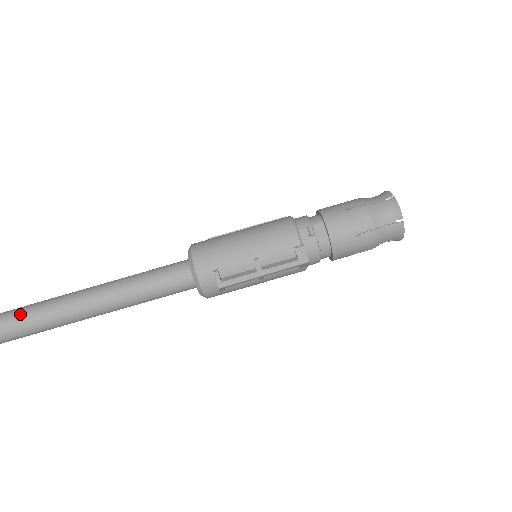
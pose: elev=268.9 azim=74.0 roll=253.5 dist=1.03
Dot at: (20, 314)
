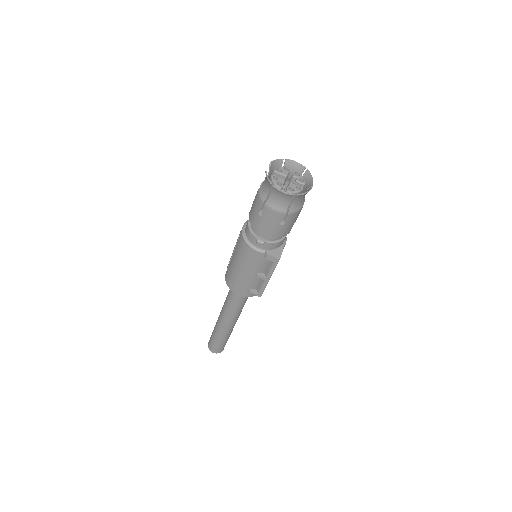
Dot at: (215, 341)
